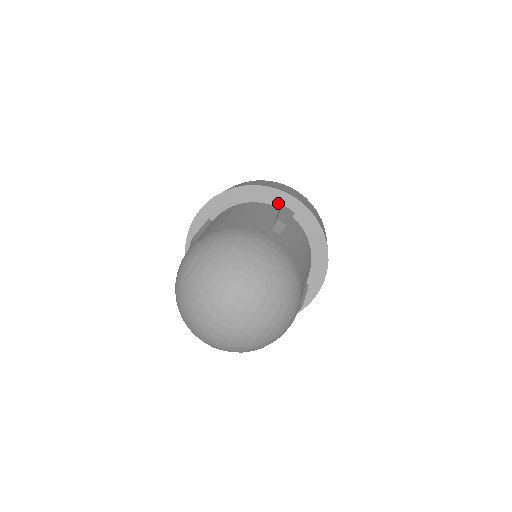
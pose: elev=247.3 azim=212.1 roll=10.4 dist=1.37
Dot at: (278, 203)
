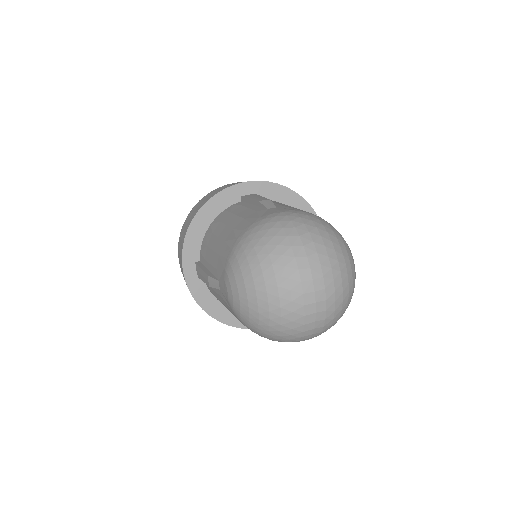
Dot at: (237, 198)
